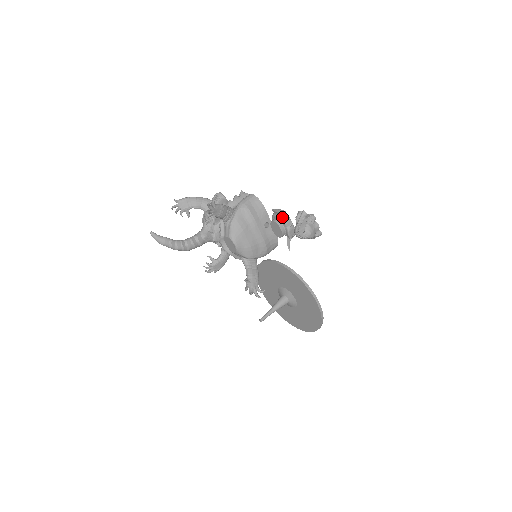
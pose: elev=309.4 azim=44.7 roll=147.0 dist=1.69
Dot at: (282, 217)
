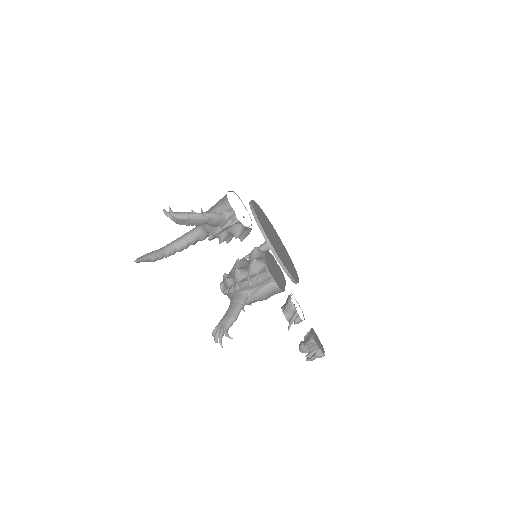
Dot at: occluded
